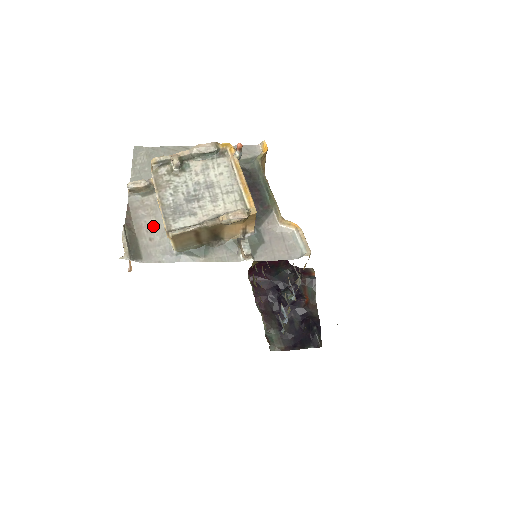
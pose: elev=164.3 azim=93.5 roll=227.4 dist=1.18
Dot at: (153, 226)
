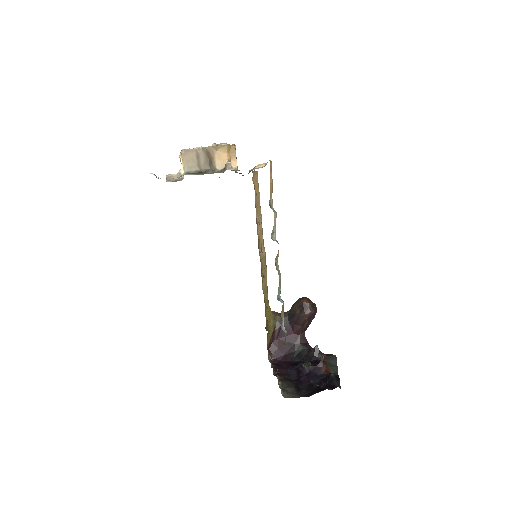
Dot at: occluded
